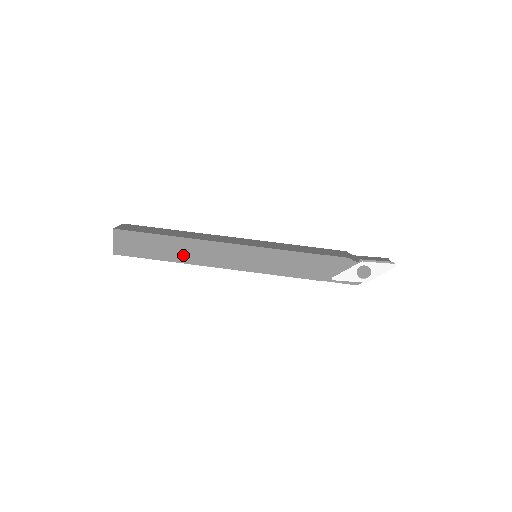
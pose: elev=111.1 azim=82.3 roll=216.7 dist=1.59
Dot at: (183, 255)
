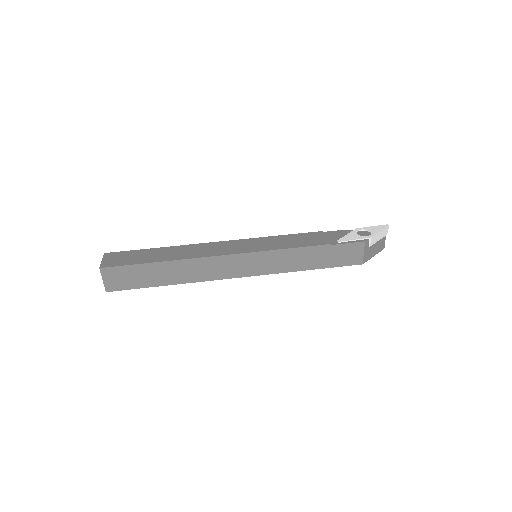
Dot at: (180, 255)
